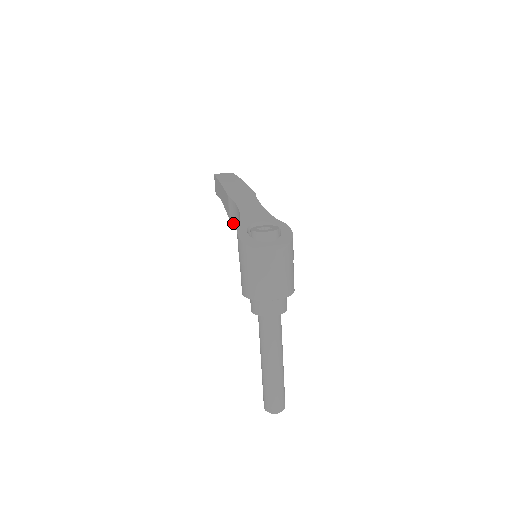
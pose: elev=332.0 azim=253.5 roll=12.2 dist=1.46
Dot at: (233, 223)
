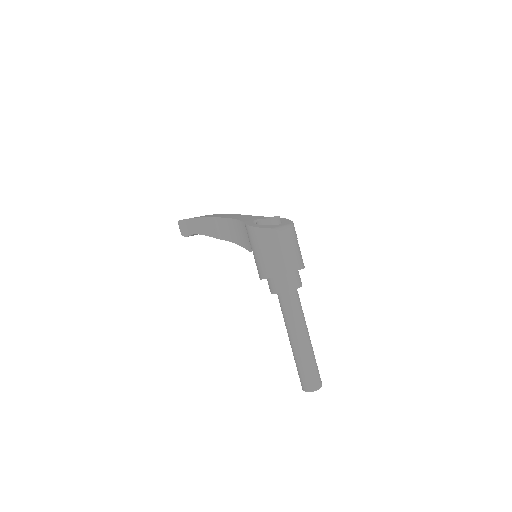
Dot at: (224, 239)
